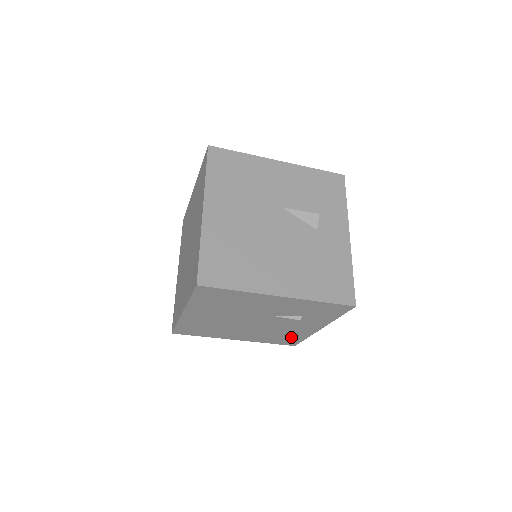
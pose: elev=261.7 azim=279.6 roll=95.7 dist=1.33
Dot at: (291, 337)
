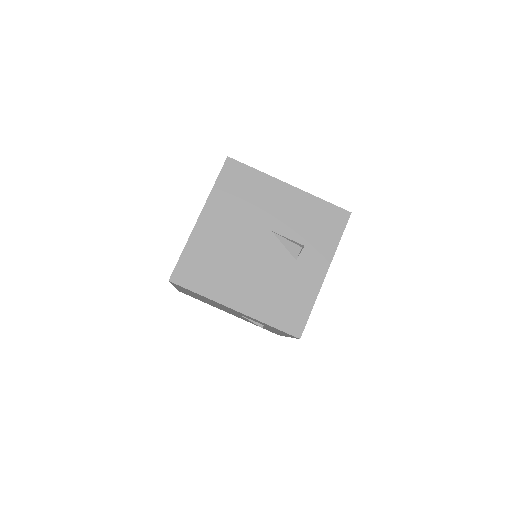
Dot at: (270, 330)
